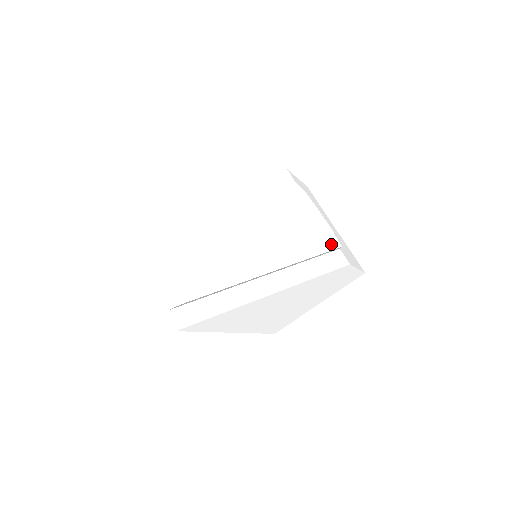
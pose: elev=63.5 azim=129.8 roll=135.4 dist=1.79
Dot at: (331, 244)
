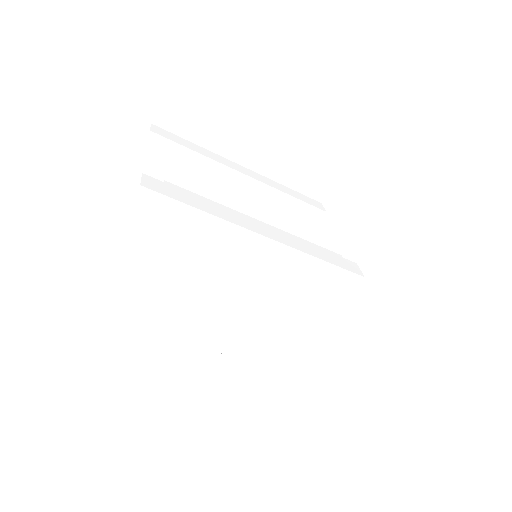
Dot at: occluded
